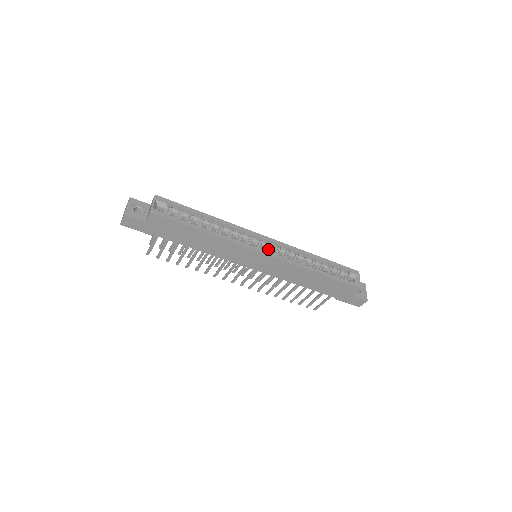
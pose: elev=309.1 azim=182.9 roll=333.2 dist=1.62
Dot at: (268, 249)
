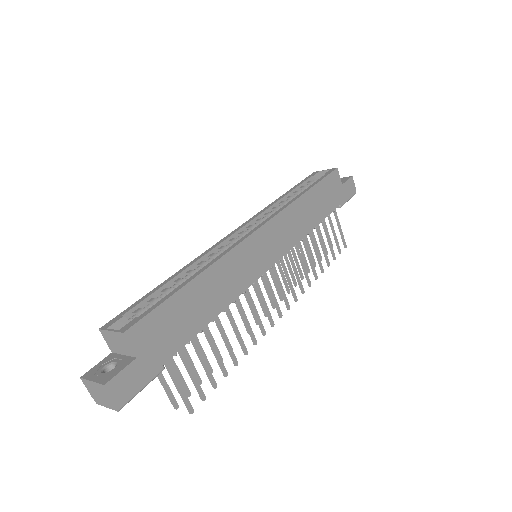
Dot at: occluded
